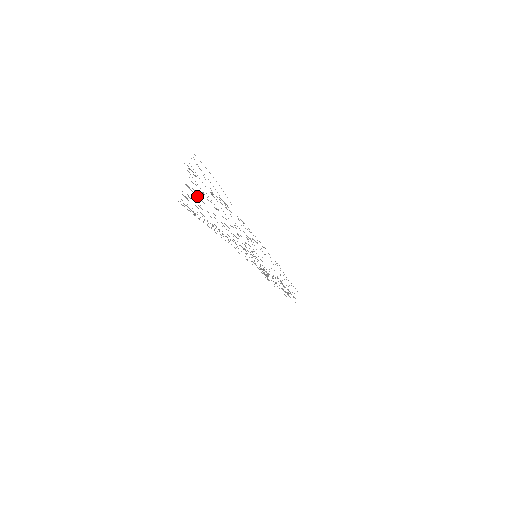
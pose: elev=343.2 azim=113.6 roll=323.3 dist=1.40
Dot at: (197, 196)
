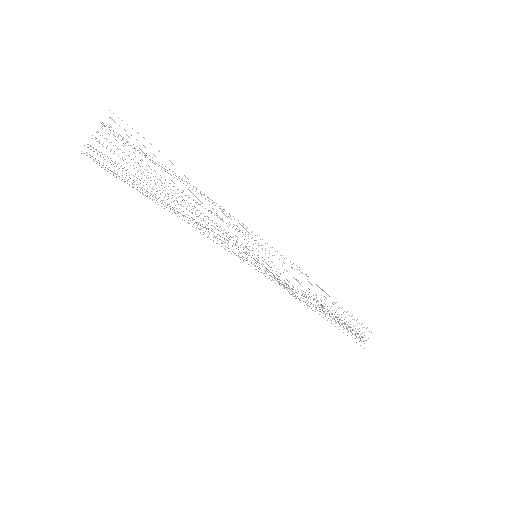
Dot at: occluded
